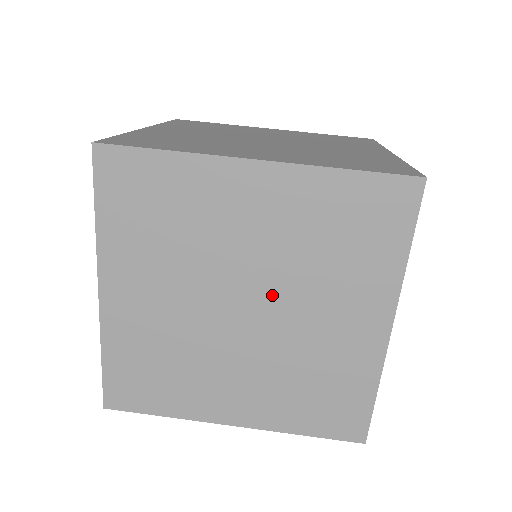
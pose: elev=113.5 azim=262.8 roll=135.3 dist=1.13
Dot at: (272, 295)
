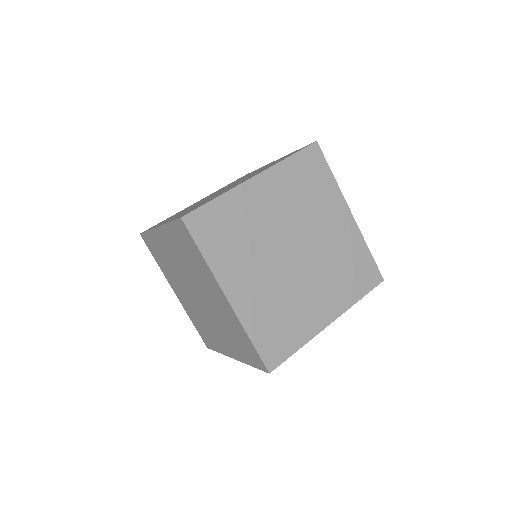
Dot at: (300, 235)
